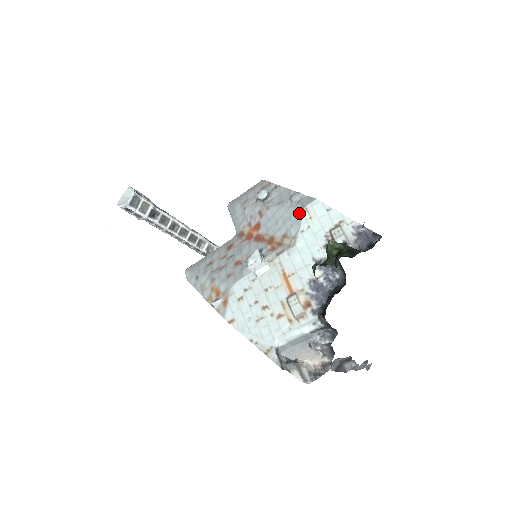
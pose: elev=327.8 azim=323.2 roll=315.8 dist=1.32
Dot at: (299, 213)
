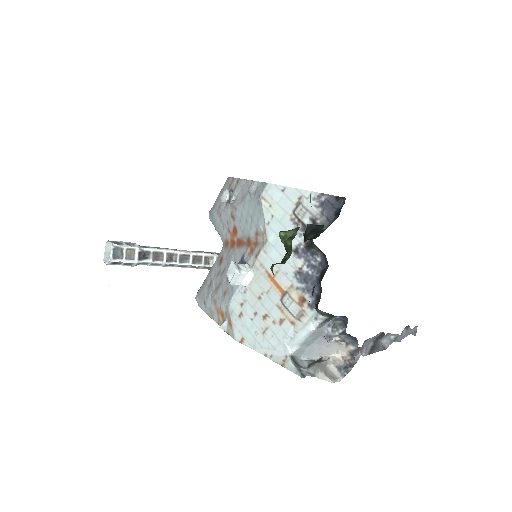
Dot at: (258, 205)
